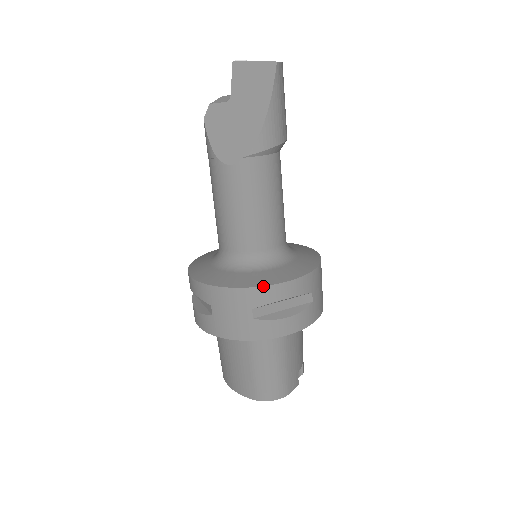
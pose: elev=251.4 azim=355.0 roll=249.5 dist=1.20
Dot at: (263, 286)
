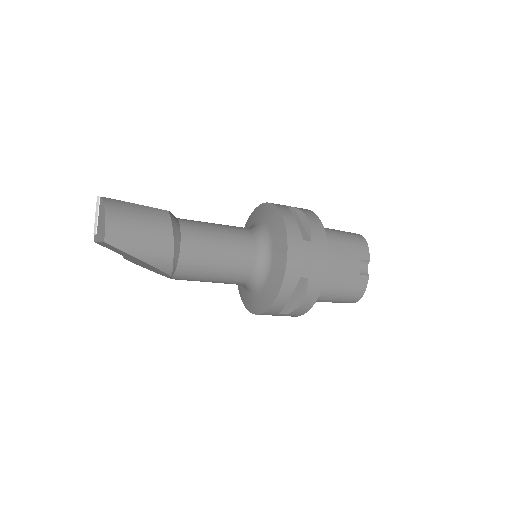
Dot at: (267, 310)
